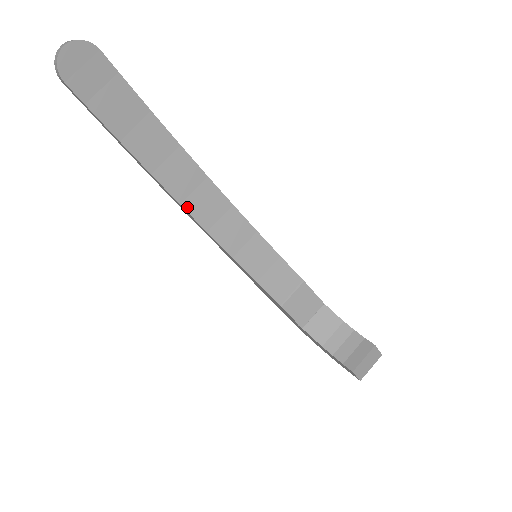
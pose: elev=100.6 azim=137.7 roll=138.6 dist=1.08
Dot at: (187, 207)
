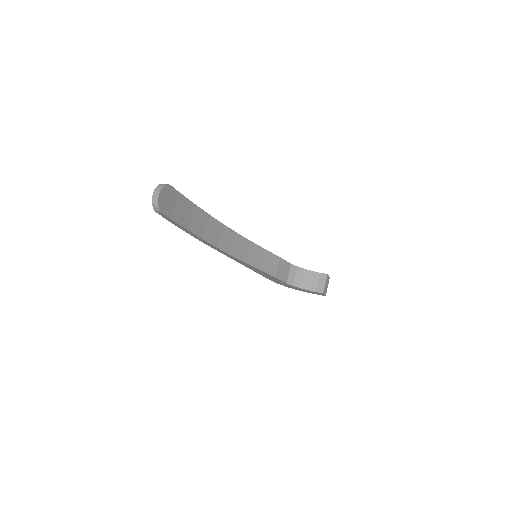
Dot at: (221, 247)
